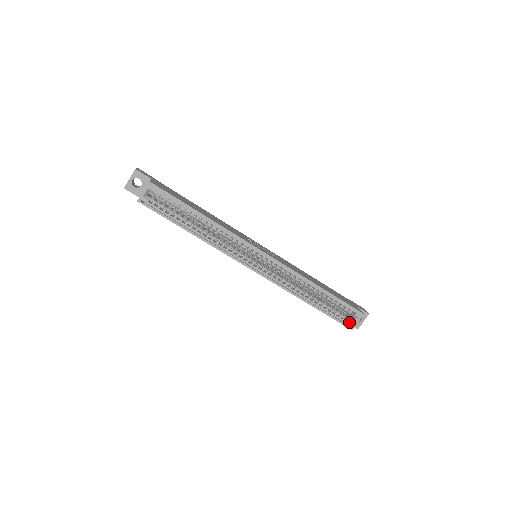
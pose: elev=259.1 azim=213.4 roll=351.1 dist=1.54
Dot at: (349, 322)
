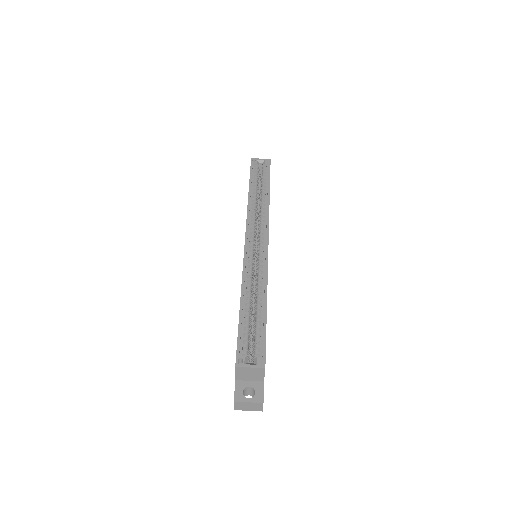
Dot at: (244, 356)
